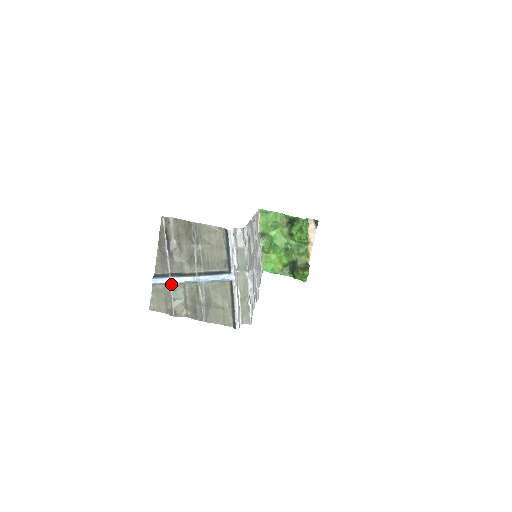
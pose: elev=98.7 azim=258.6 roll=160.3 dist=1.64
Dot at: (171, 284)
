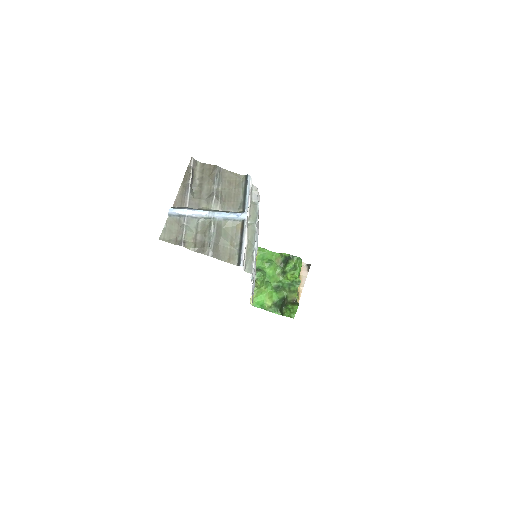
Dot at: (186, 216)
